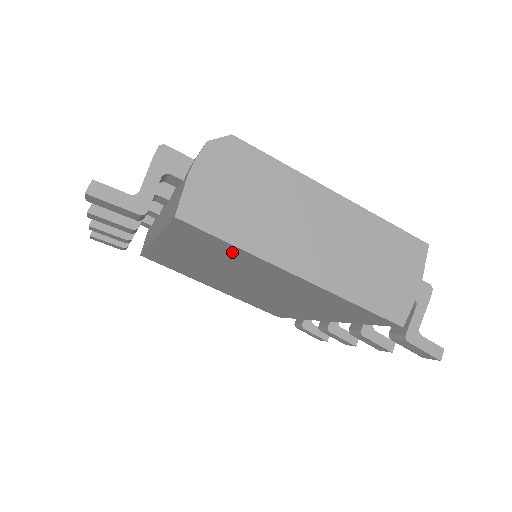
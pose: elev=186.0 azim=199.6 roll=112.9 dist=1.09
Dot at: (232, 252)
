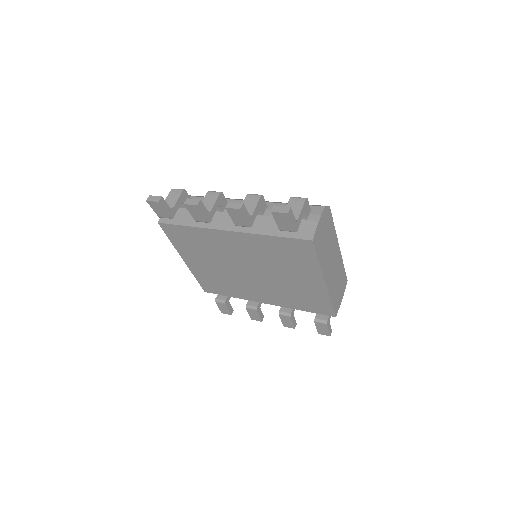
Dot at: (305, 262)
